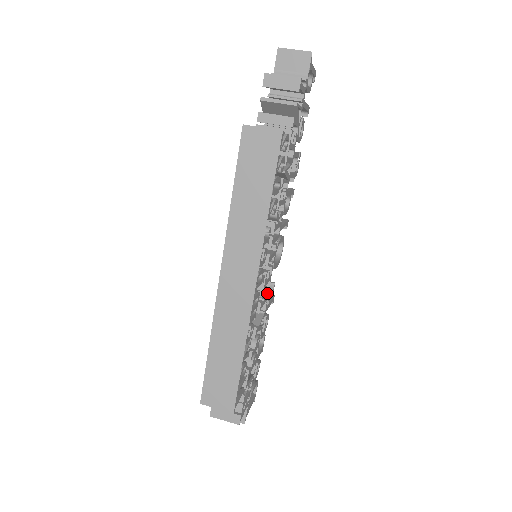
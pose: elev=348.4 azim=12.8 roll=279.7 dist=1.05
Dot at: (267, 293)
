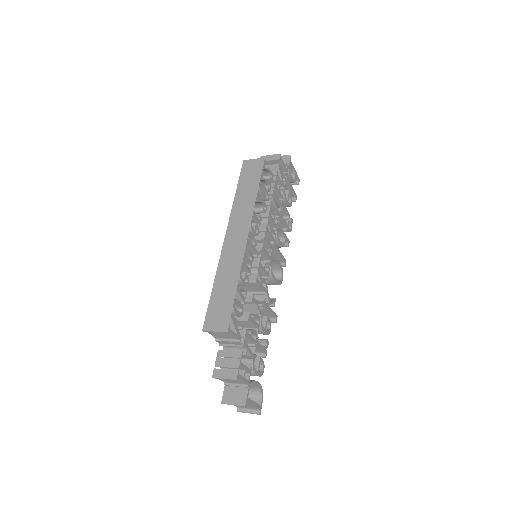
Dot at: (265, 286)
